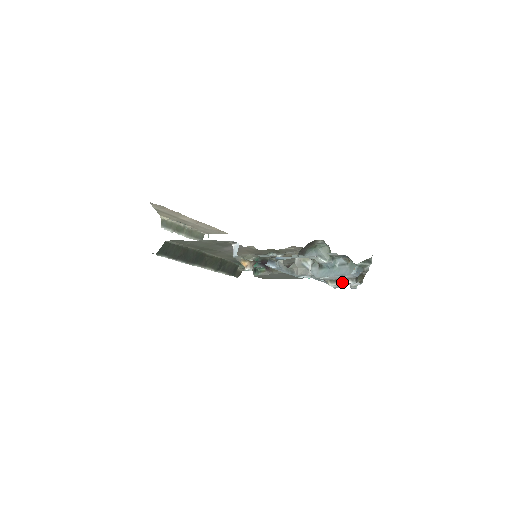
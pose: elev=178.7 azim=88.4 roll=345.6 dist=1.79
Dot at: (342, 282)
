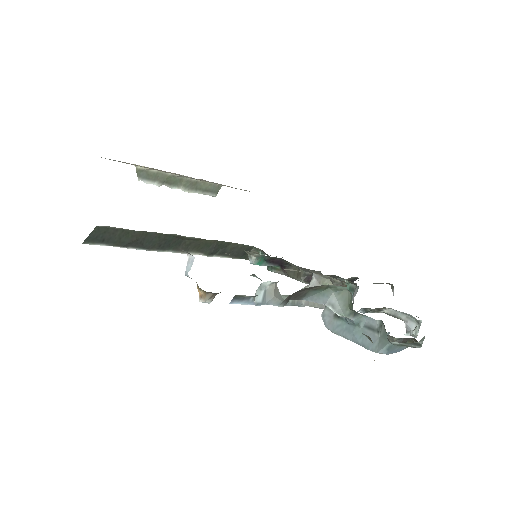
Dot at: occluded
